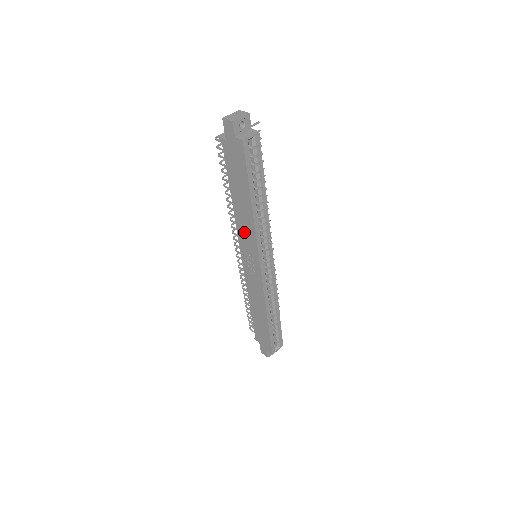
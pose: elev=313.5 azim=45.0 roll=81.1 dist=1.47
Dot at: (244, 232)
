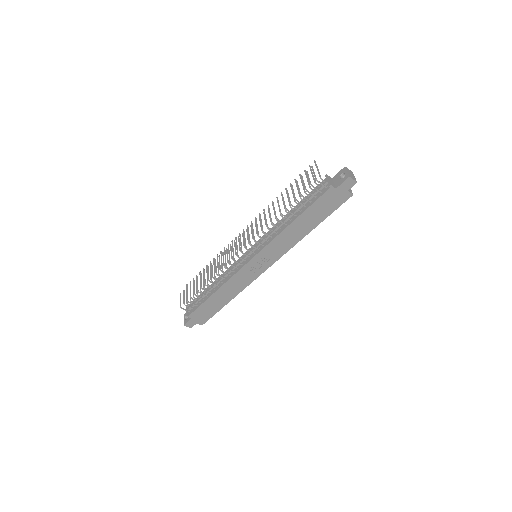
Dot at: (279, 244)
